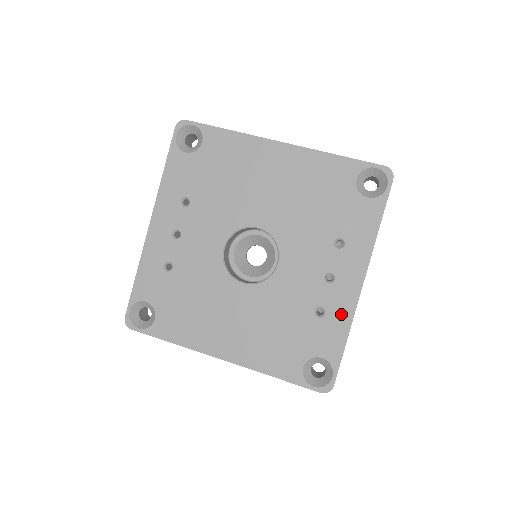
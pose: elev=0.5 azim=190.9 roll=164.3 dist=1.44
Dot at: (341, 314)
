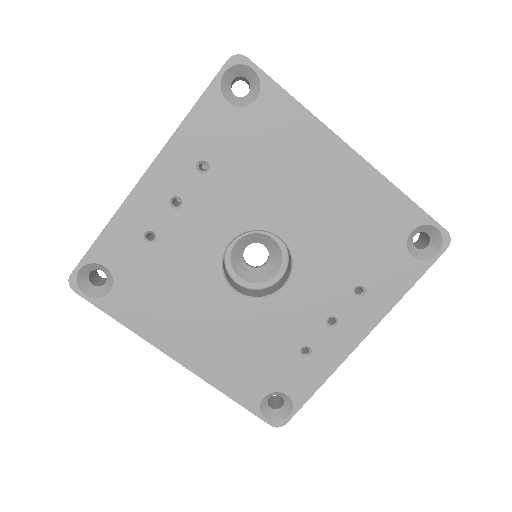
Dot at: (327, 361)
